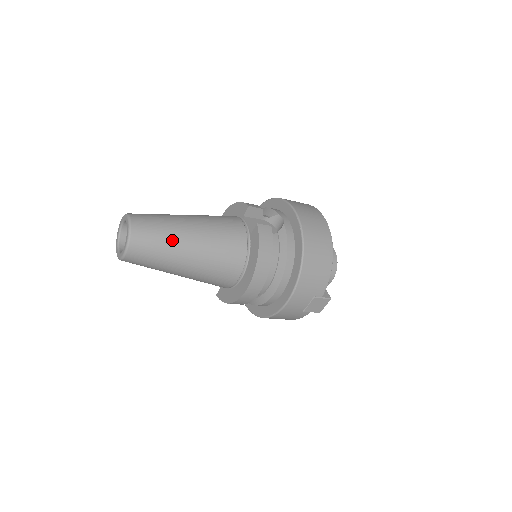
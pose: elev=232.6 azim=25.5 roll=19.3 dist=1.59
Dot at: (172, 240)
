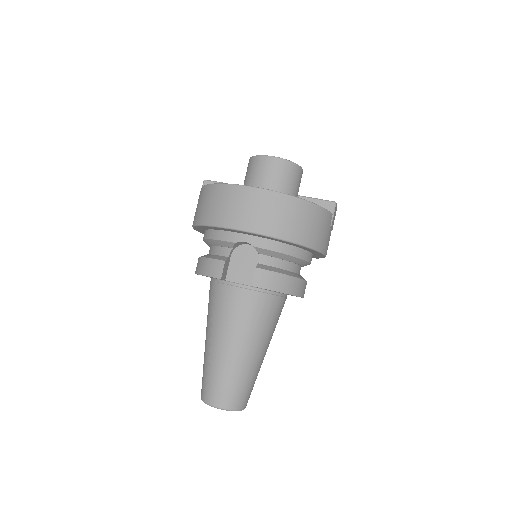
Dot at: (246, 372)
